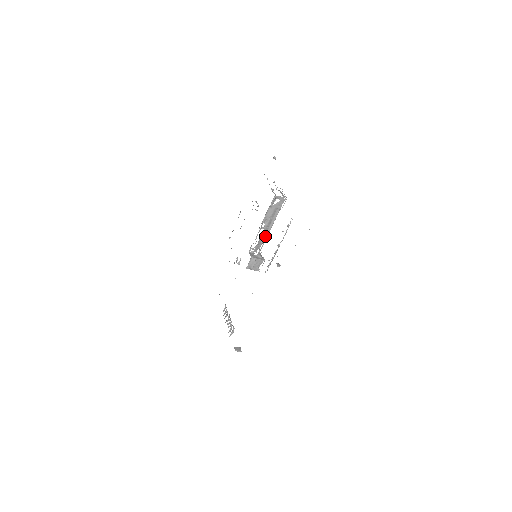
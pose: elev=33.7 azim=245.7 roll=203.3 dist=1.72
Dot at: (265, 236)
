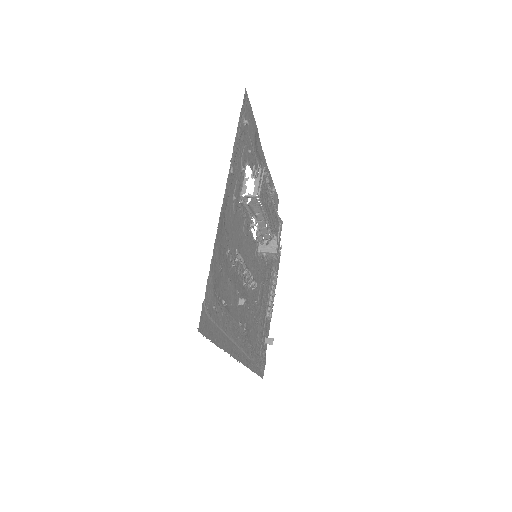
Dot at: (259, 234)
